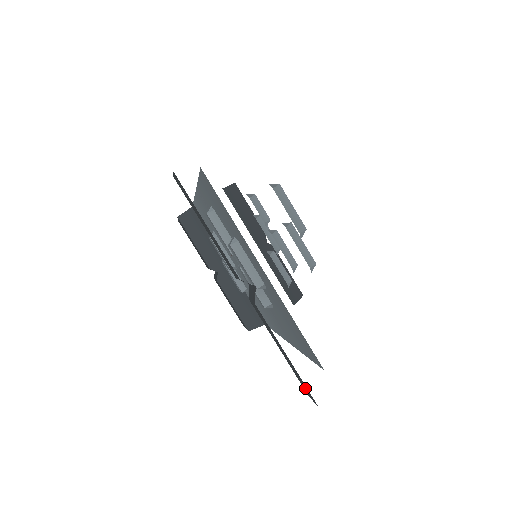
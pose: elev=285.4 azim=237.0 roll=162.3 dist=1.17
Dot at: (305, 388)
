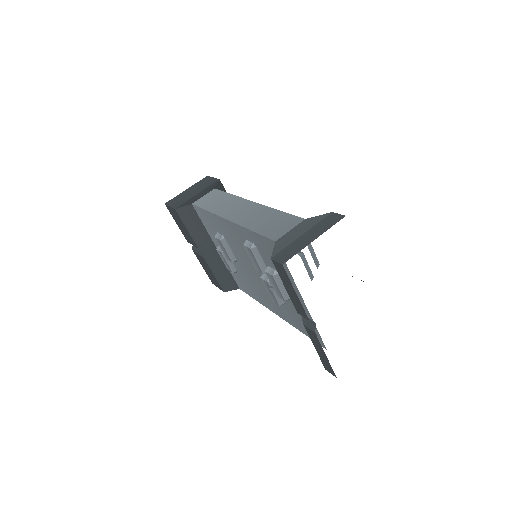
Dot at: (328, 368)
